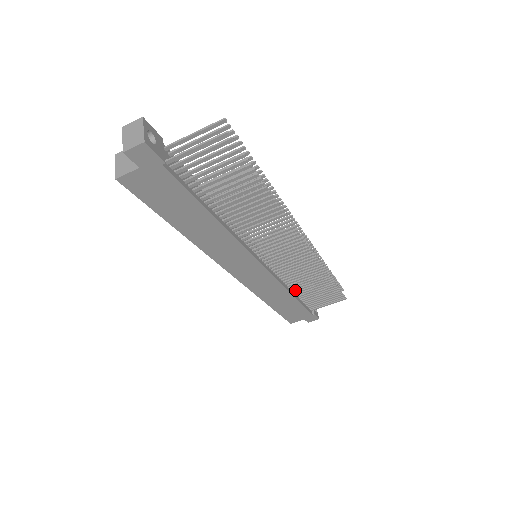
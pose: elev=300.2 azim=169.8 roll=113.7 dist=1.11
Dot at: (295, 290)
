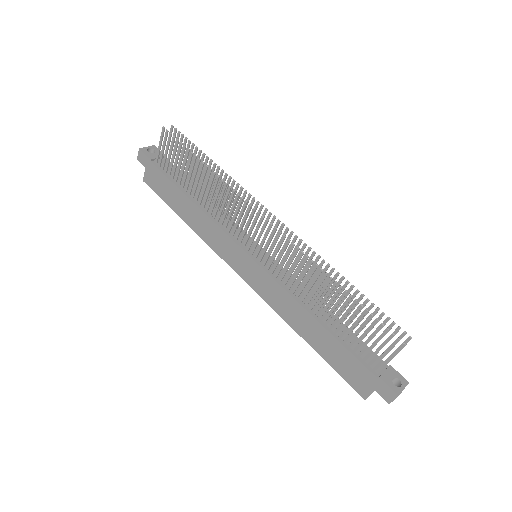
Dot at: (319, 314)
